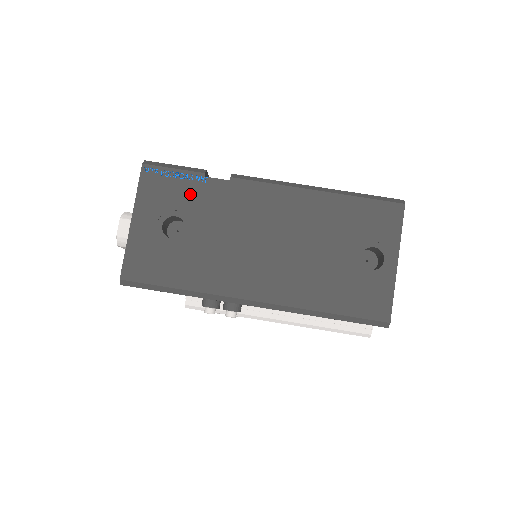
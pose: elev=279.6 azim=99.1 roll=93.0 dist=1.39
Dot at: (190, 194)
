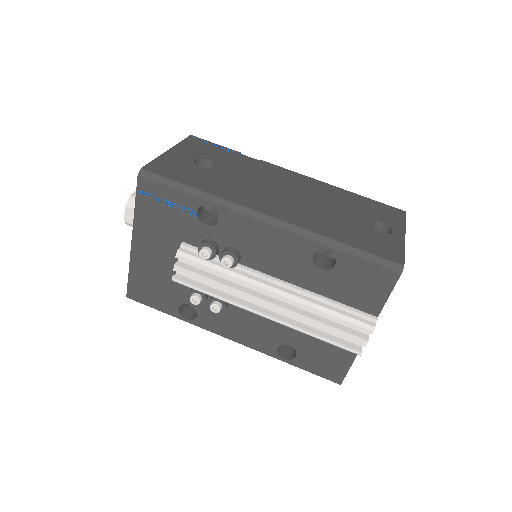
Dot at: (225, 156)
